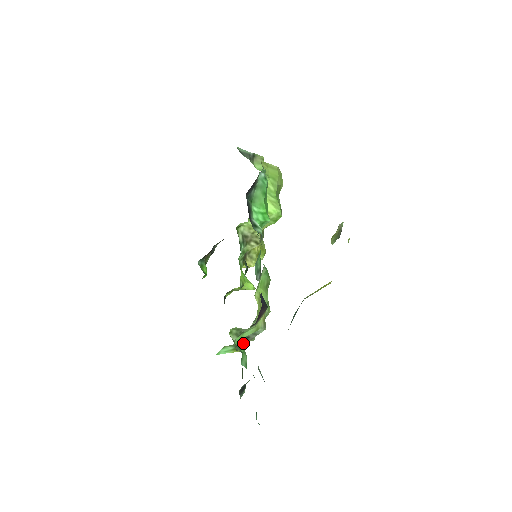
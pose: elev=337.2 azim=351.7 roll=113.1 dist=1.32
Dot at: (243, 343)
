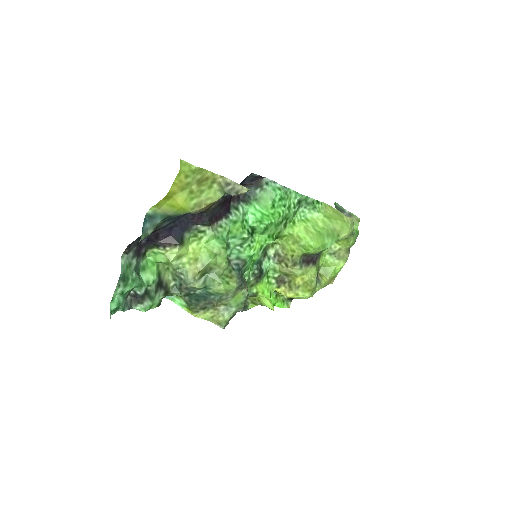
Dot at: (181, 291)
